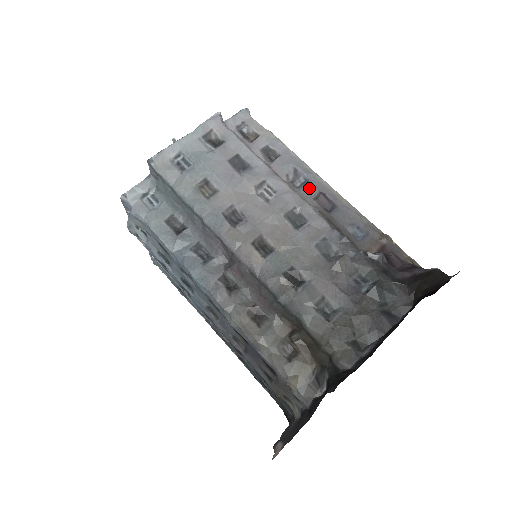
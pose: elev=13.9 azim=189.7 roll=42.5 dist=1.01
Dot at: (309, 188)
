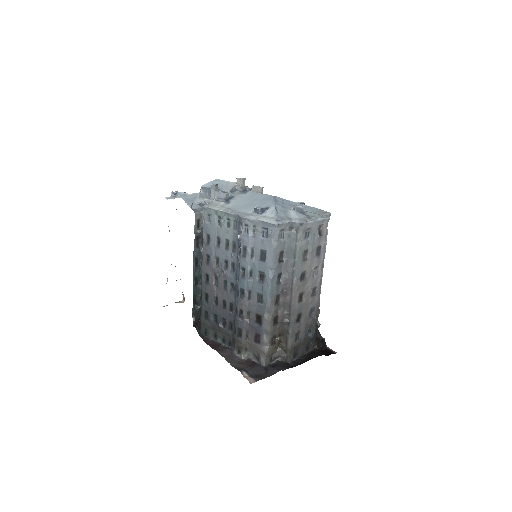
Dot at: occluded
